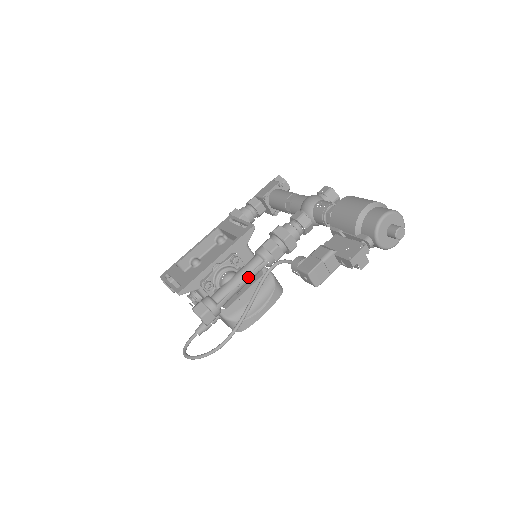
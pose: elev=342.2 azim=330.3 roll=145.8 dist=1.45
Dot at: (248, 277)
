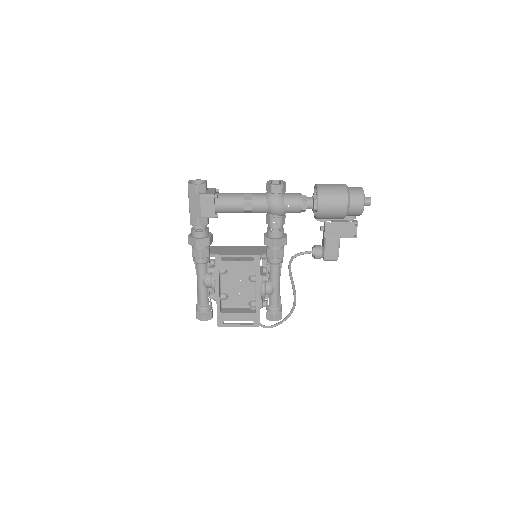
Dot at: occluded
